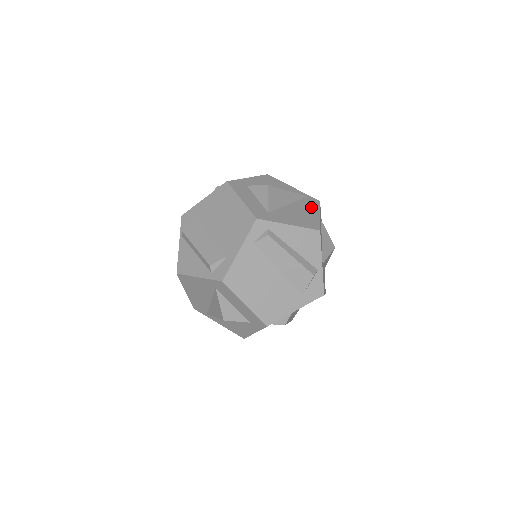
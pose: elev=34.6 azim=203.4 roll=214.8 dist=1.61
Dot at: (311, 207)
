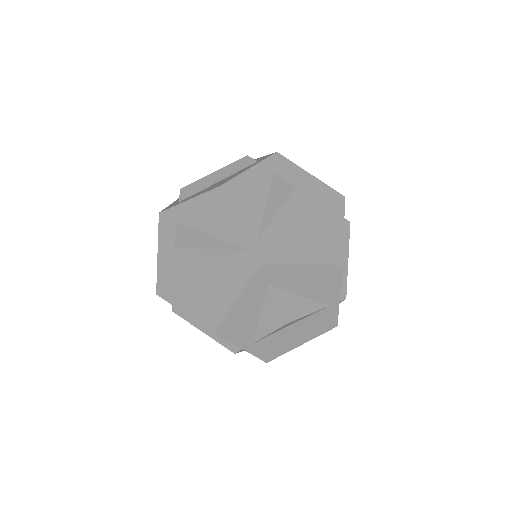
Dot at: (234, 280)
